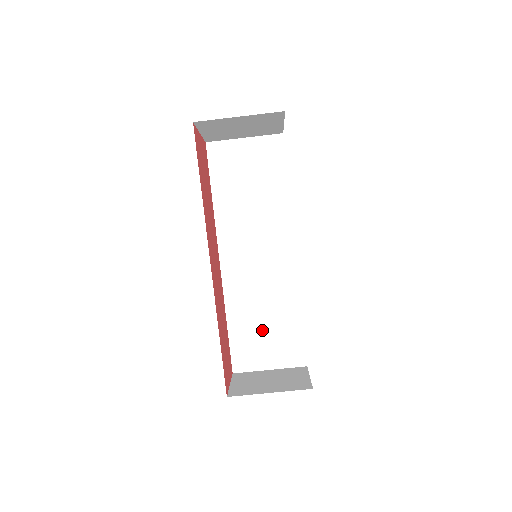
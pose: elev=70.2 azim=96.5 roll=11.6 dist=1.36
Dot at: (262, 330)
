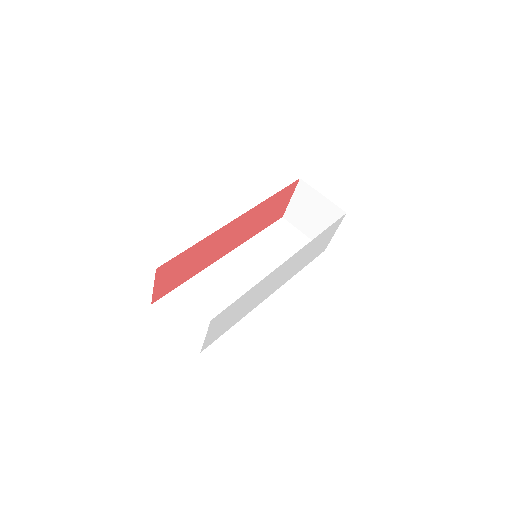
Dot at: (201, 305)
